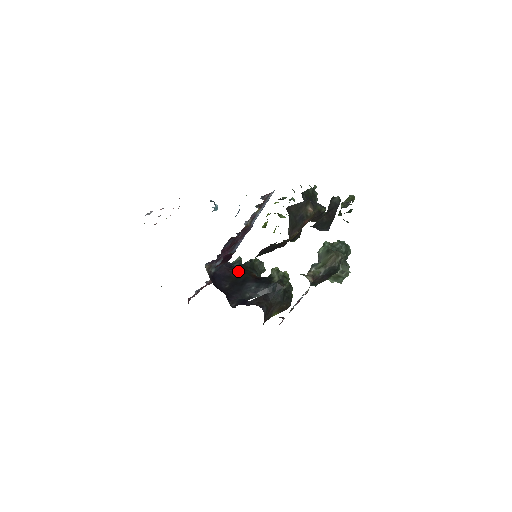
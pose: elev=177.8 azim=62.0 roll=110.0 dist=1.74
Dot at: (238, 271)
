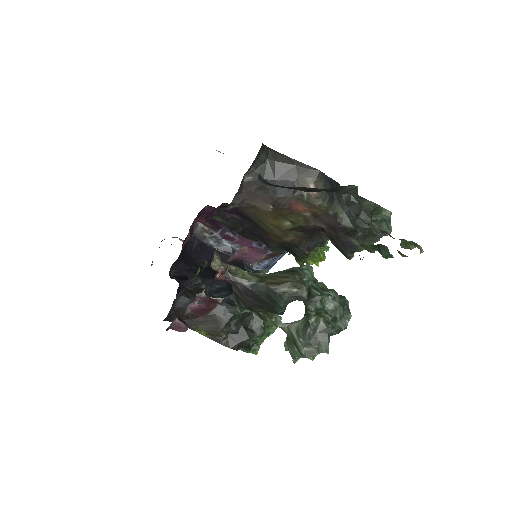
Dot at: occluded
